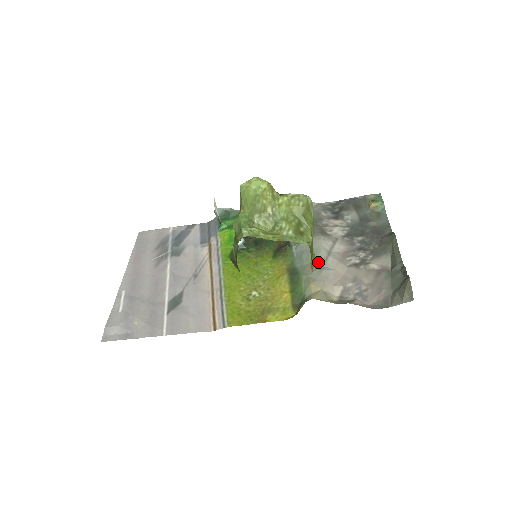
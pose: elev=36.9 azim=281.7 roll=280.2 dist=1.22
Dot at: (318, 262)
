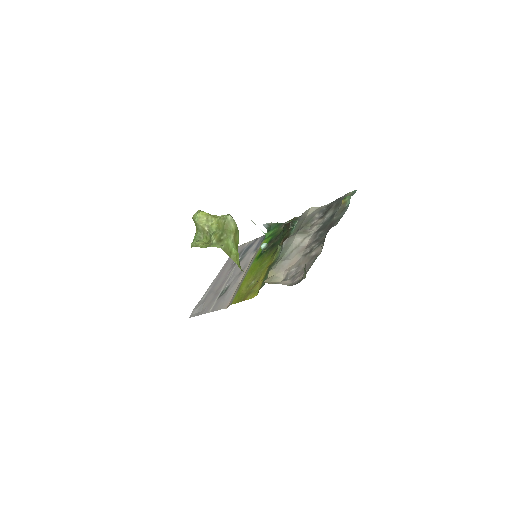
Dot at: (285, 255)
